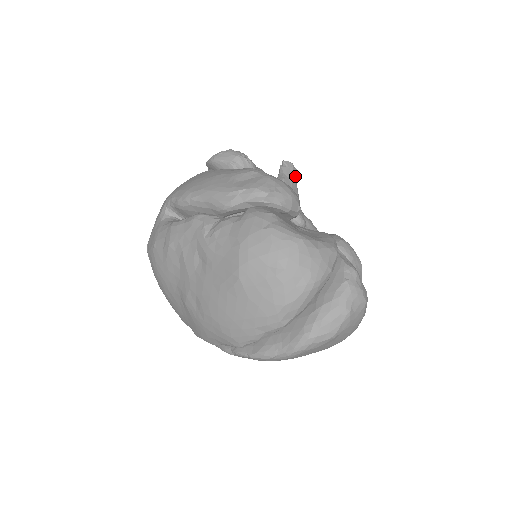
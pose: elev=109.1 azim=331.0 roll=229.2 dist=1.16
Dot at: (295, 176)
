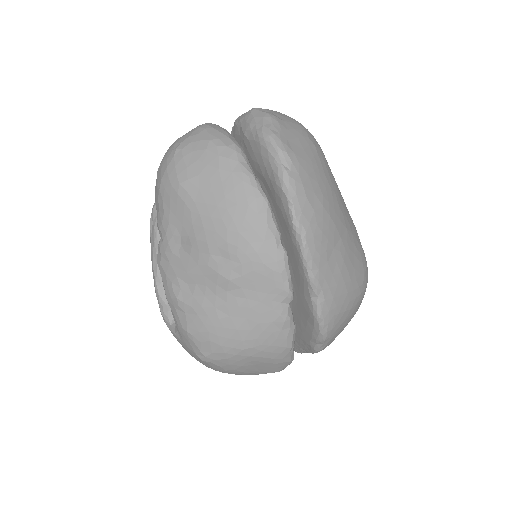
Dot at: occluded
